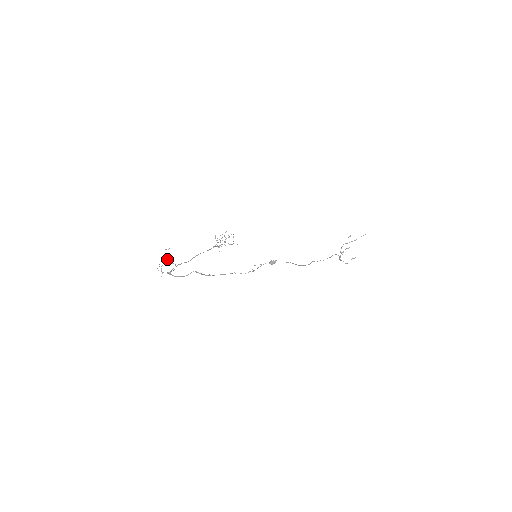
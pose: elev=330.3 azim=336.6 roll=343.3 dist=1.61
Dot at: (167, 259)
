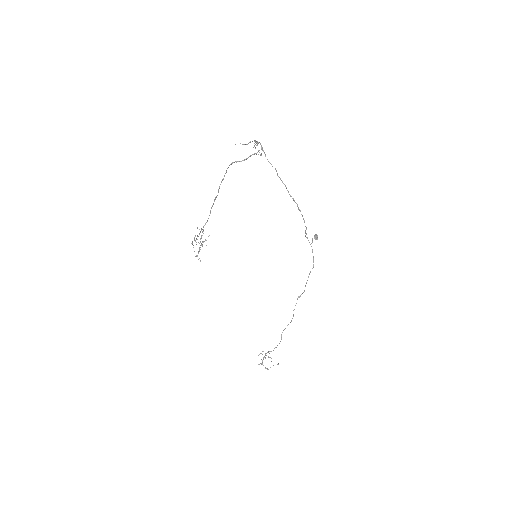
Dot at: occluded
